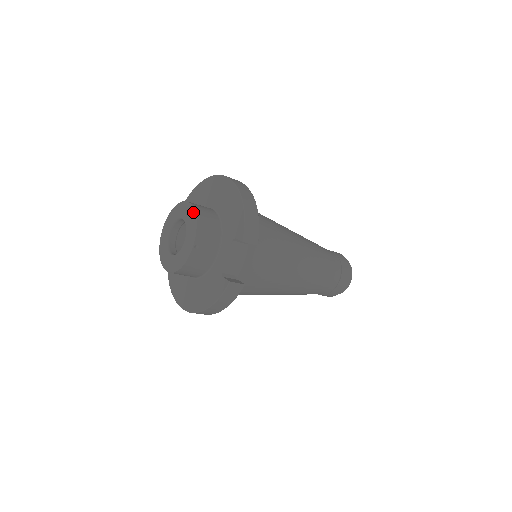
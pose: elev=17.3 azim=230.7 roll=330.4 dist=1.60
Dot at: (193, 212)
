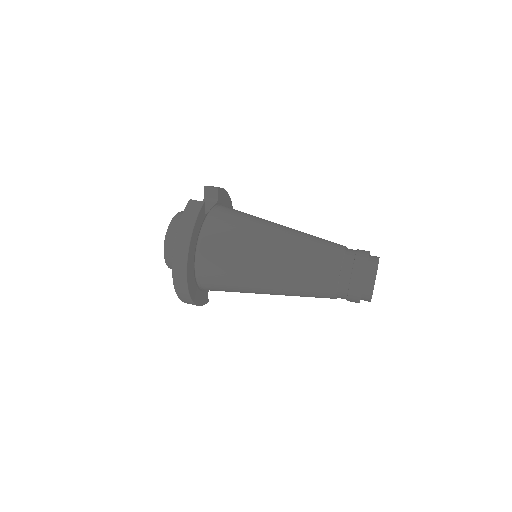
Dot at: (167, 265)
